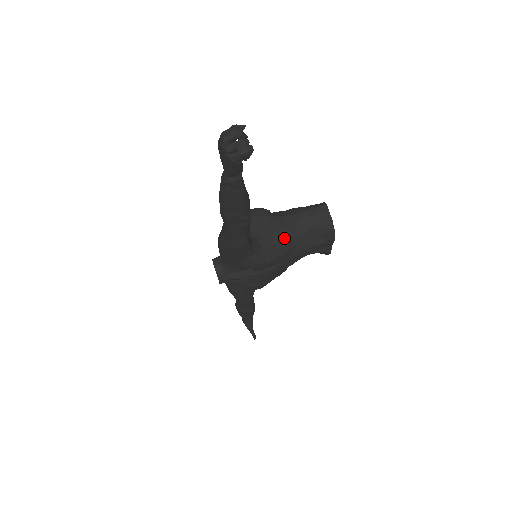
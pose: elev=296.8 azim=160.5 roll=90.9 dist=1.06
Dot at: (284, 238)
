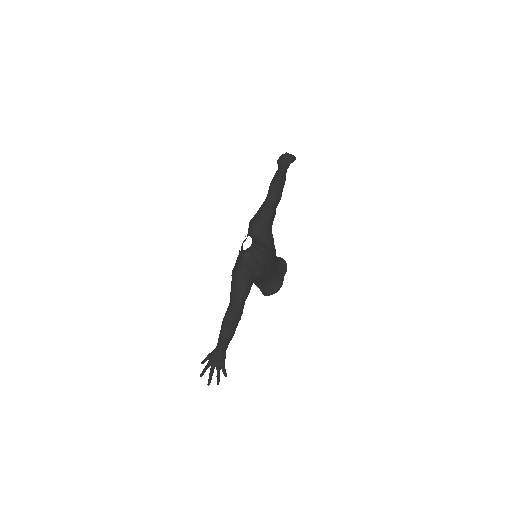
Dot at: occluded
